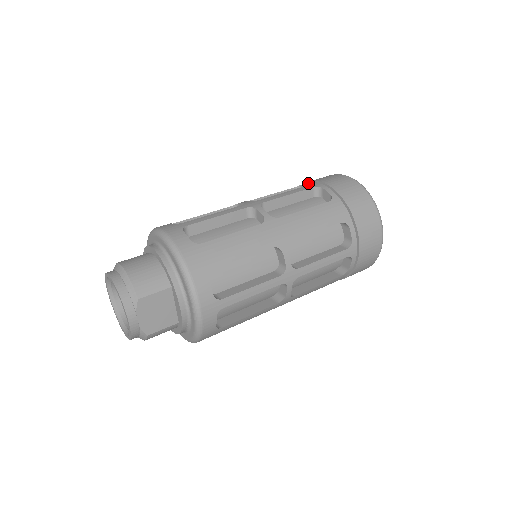
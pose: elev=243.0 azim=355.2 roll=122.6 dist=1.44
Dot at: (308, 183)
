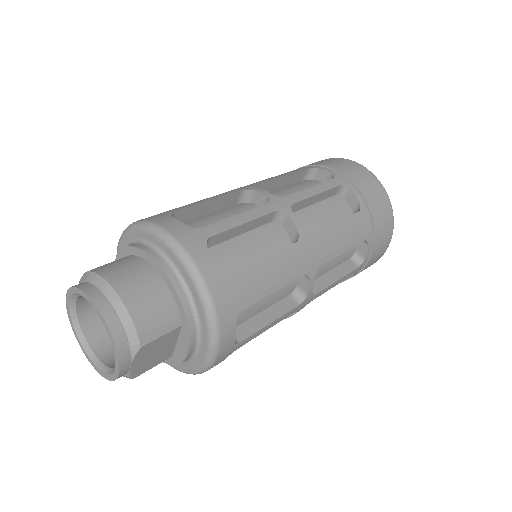
Dot at: (330, 172)
